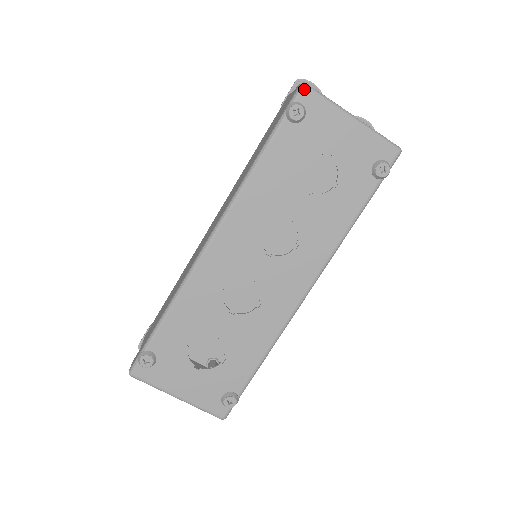
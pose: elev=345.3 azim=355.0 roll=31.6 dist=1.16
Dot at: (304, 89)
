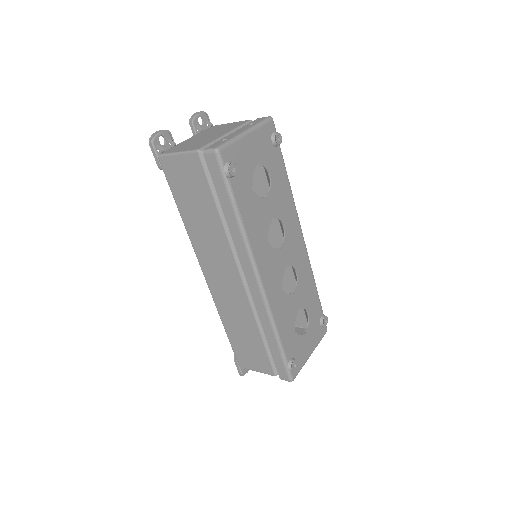
Dot at: (221, 153)
